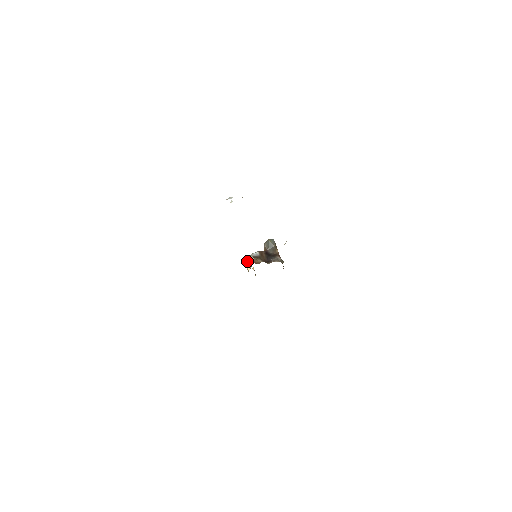
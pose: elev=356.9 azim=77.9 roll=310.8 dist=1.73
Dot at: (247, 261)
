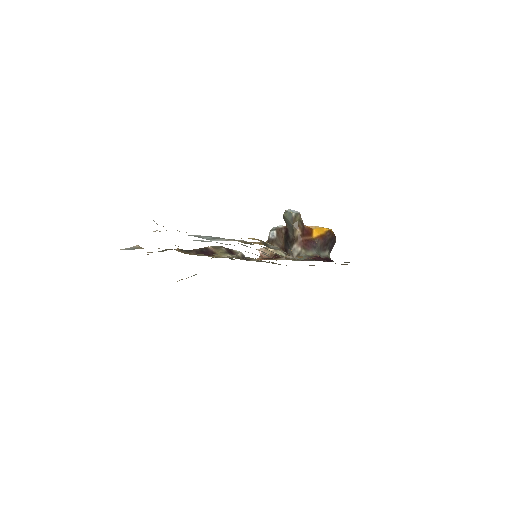
Dot at: occluded
